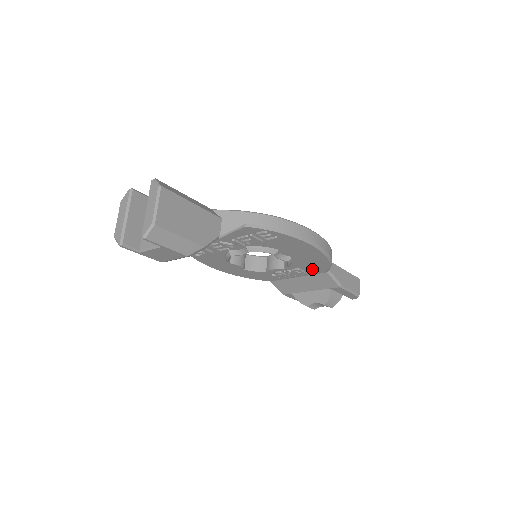
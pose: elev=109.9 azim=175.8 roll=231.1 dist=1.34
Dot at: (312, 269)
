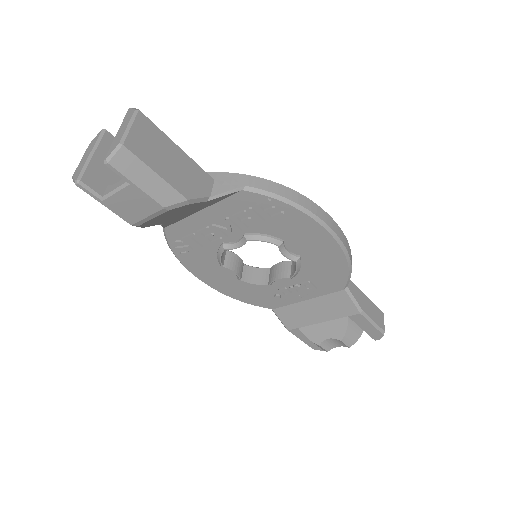
Dot at: (326, 283)
